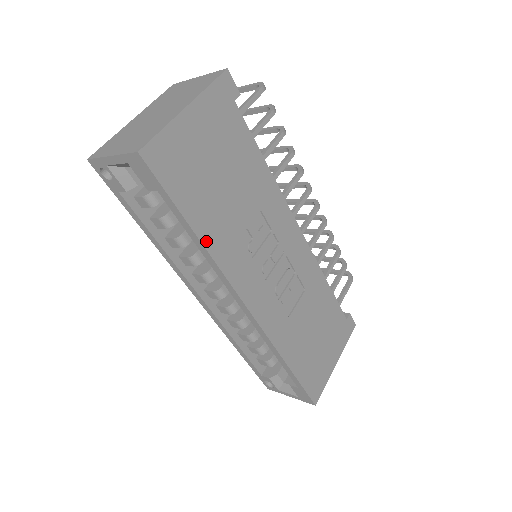
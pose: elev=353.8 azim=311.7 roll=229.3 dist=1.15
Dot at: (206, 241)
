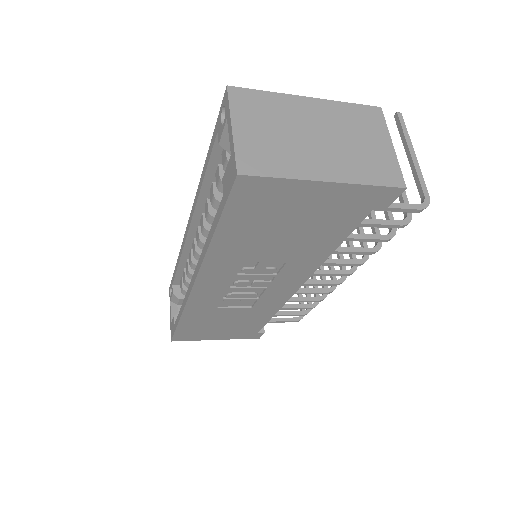
Dot at: (215, 246)
